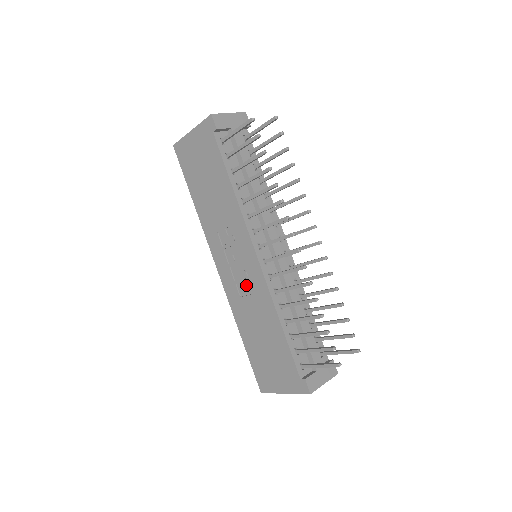
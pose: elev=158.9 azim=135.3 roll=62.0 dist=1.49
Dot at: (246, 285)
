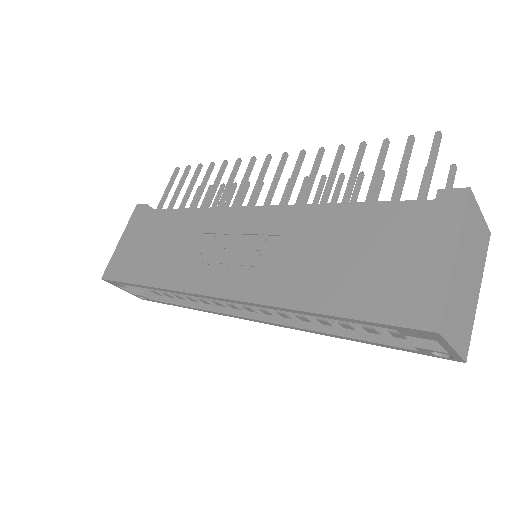
Dot at: (262, 246)
